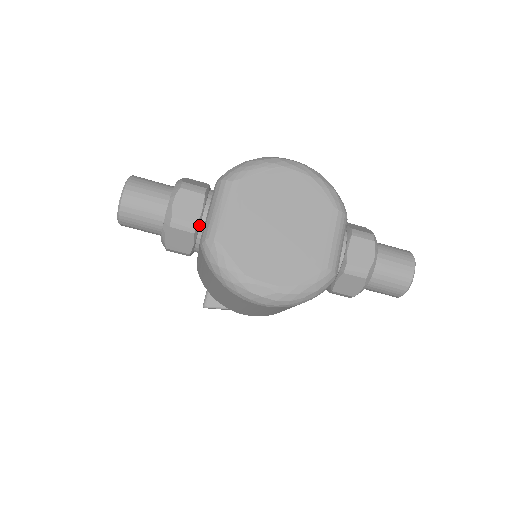
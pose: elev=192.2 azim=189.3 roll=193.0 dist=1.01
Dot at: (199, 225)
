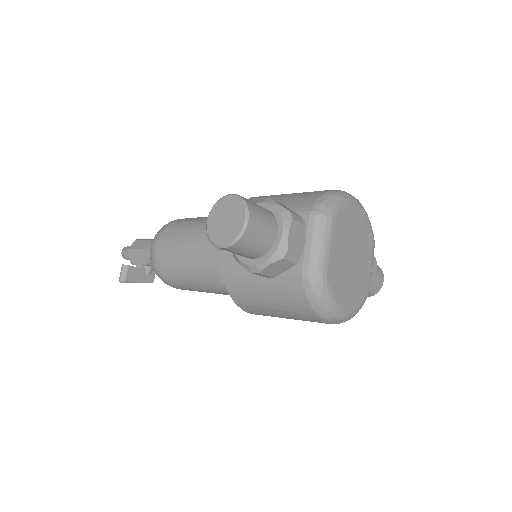
Dot at: (299, 255)
